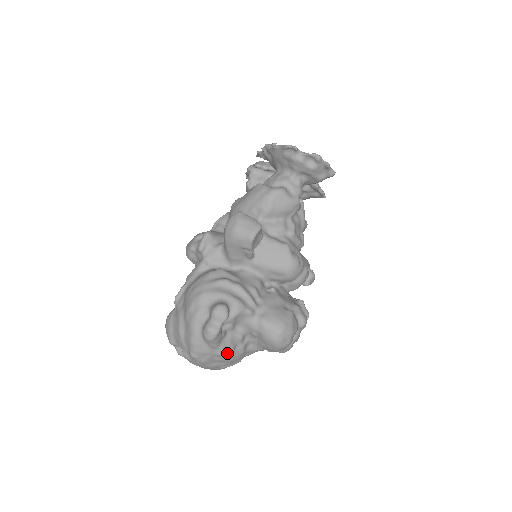
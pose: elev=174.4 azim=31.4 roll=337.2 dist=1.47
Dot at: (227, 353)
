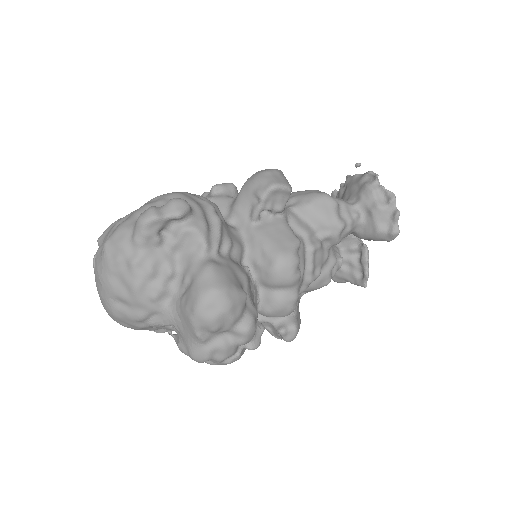
Dot at: (140, 272)
